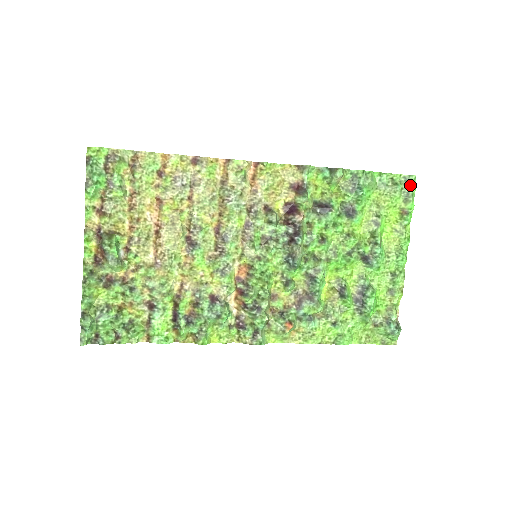
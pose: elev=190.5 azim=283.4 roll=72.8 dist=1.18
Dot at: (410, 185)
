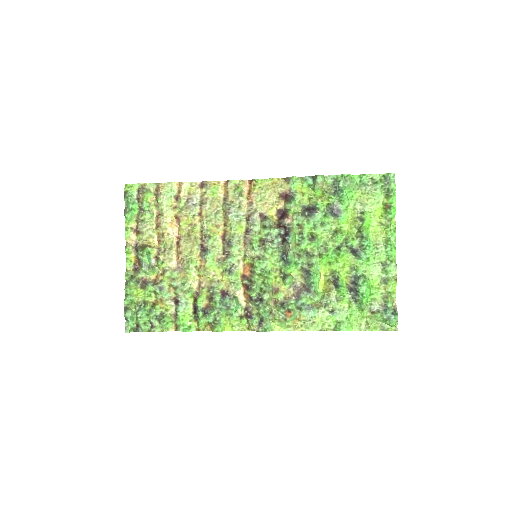
Dot at: (389, 182)
